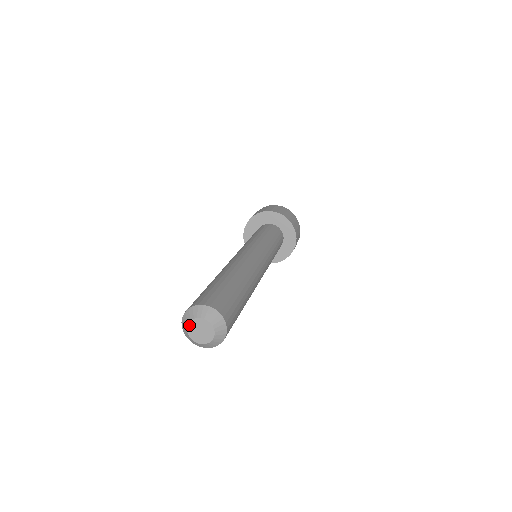
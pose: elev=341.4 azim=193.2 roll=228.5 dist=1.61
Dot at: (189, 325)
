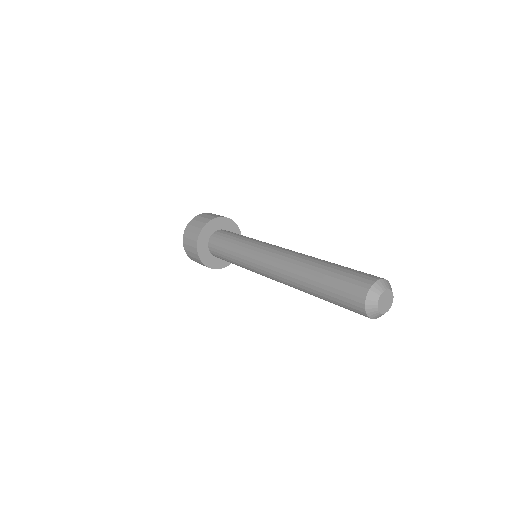
Dot at: (378, 304)
